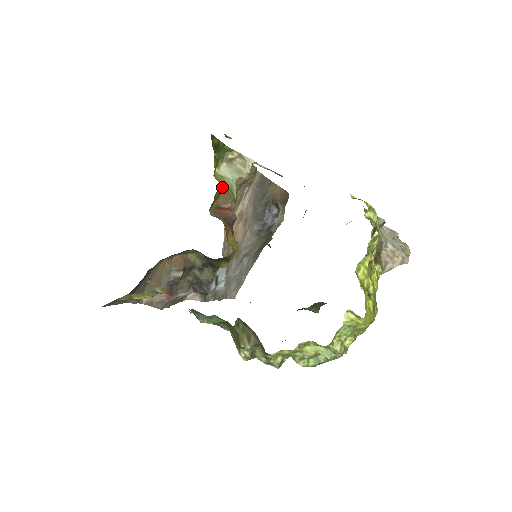
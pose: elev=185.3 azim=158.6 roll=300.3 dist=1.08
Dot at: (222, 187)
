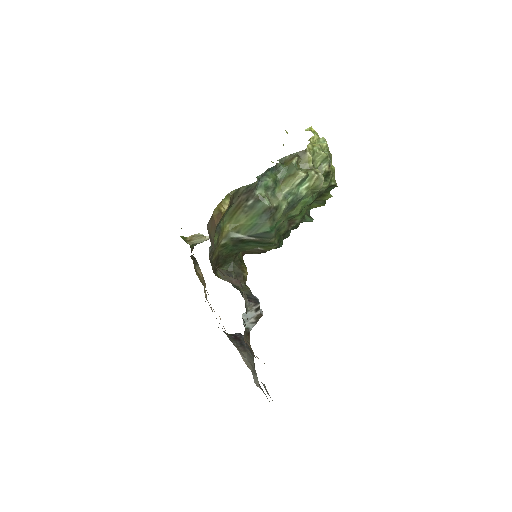
Dot at: occluded
